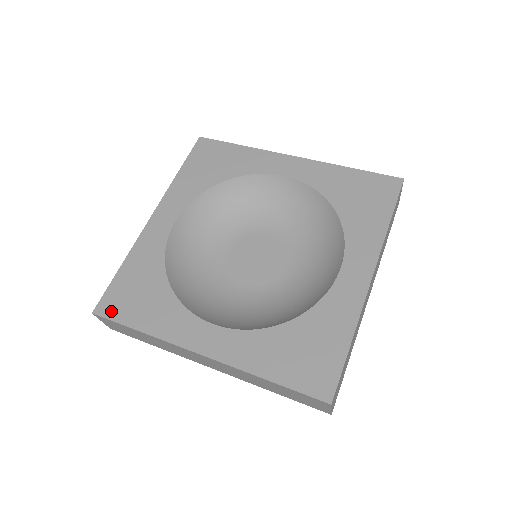
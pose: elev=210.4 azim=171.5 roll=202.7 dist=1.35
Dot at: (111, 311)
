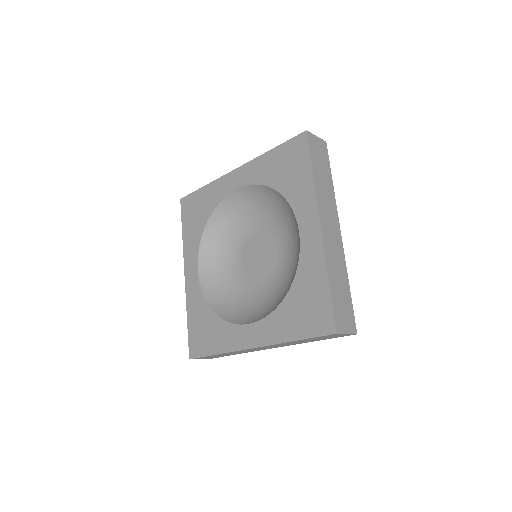
Dot at: (197, 352)
